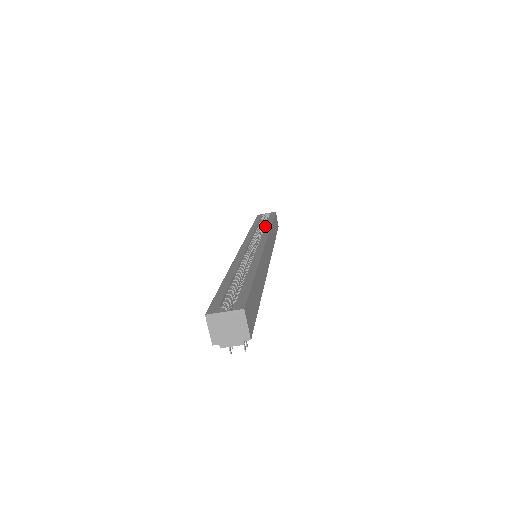
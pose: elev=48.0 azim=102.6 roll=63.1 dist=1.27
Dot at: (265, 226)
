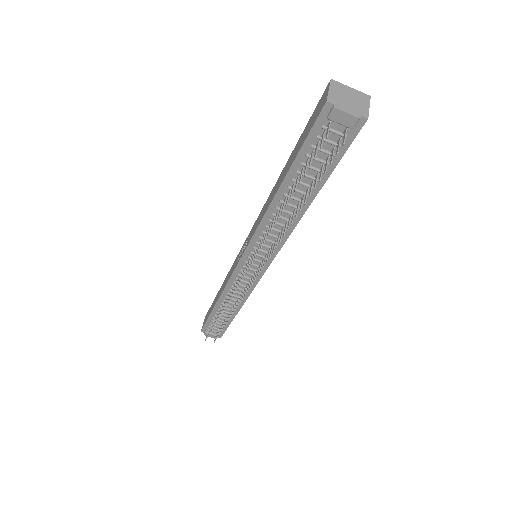
Dot at: occluded
